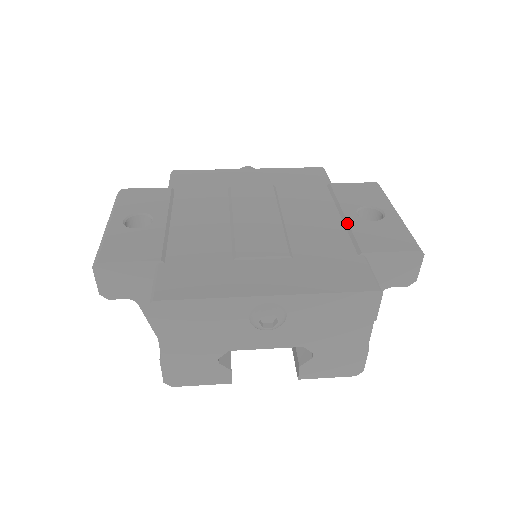
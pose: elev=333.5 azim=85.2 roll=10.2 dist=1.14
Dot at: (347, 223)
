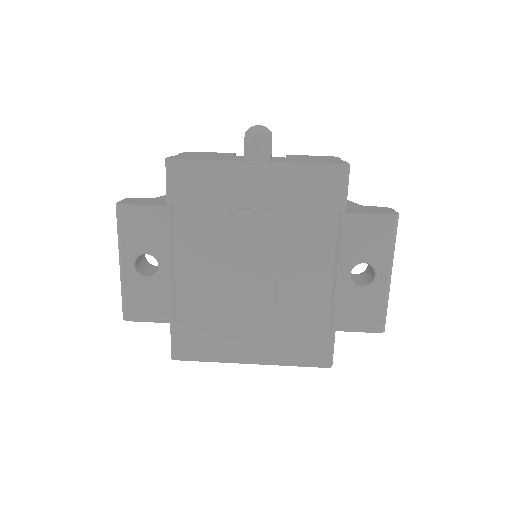
Dot at: (334, 289)
